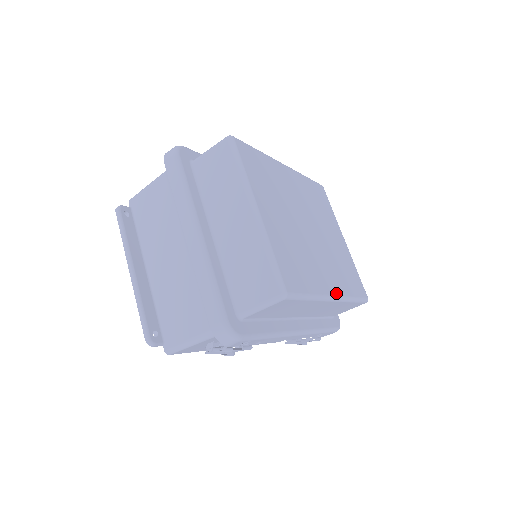
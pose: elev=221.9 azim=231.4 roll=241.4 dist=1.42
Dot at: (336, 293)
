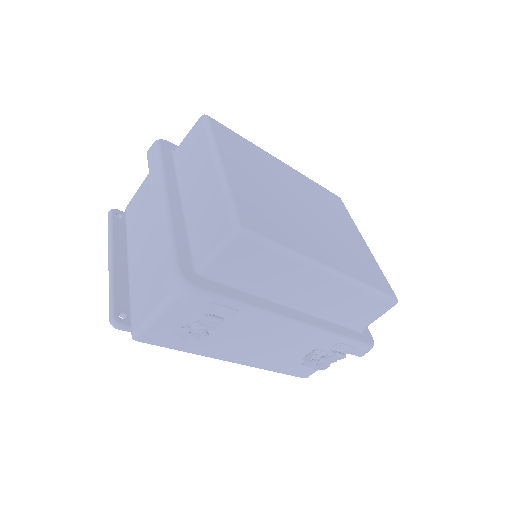
Dot at: (335, 267)
